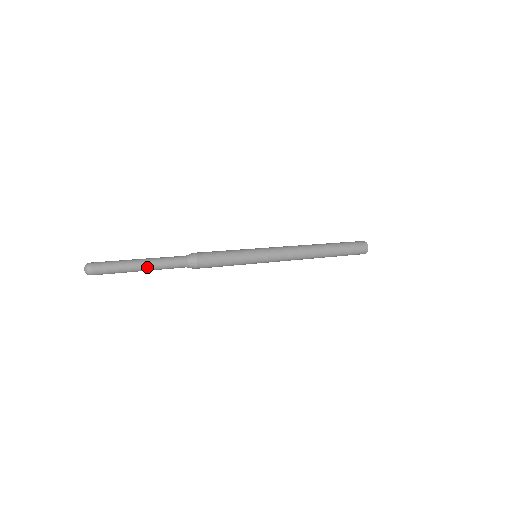
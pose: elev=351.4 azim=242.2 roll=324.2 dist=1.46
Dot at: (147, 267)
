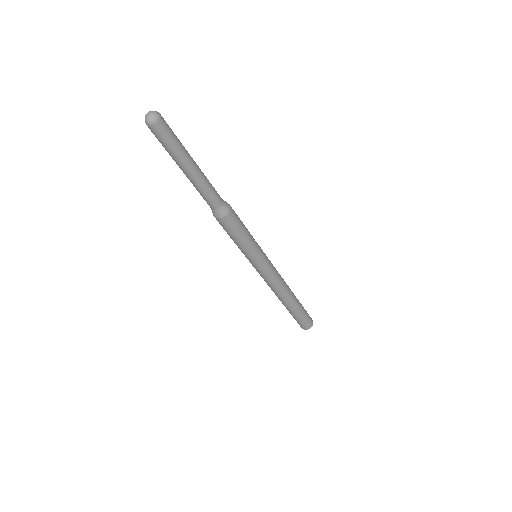
Dot at: (198, 169)
